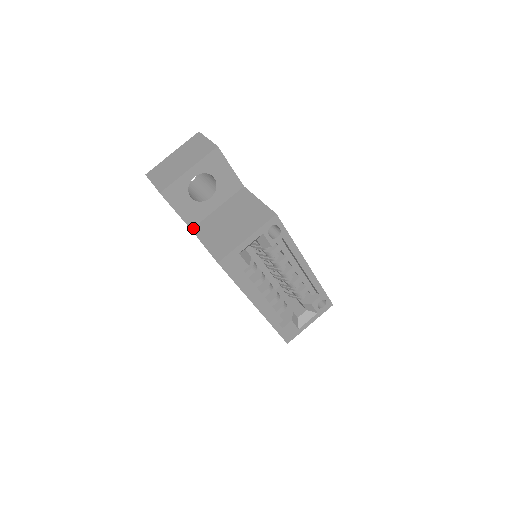
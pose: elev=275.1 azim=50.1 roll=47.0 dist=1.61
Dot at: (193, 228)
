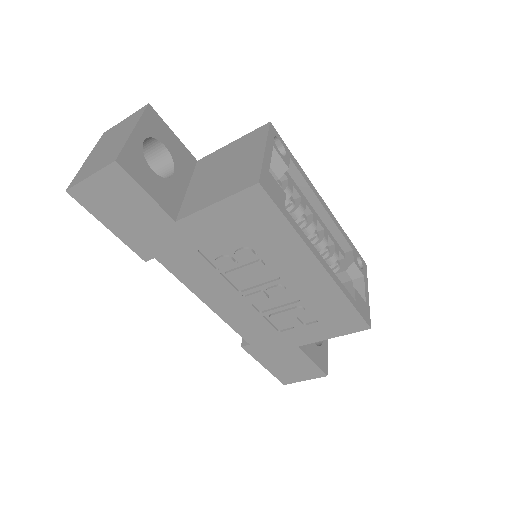
Dot at: (176, 218)
